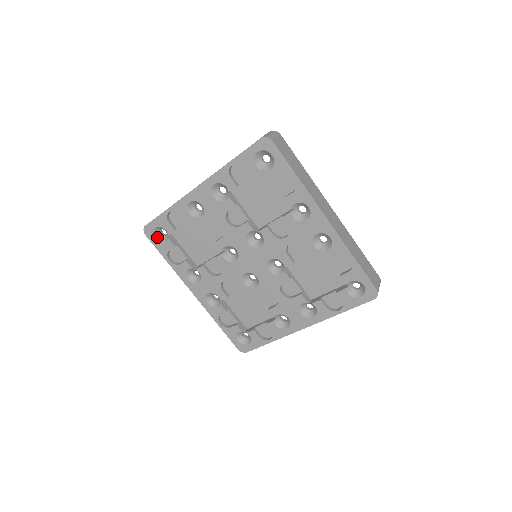
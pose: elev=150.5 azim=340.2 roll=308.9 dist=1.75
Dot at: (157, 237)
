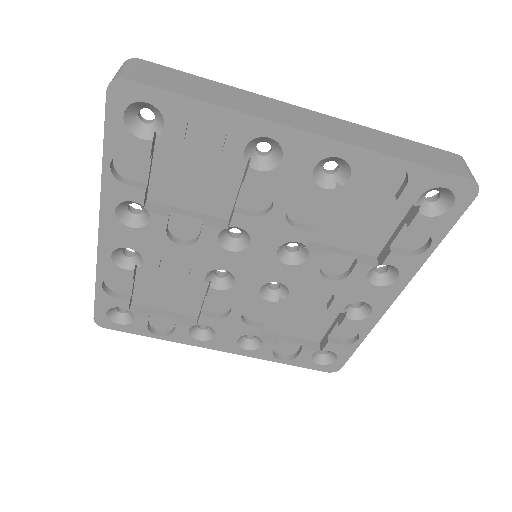
Dot at: (119, 321)
